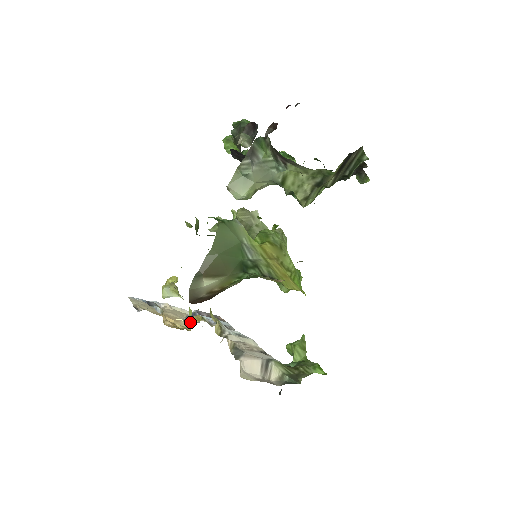
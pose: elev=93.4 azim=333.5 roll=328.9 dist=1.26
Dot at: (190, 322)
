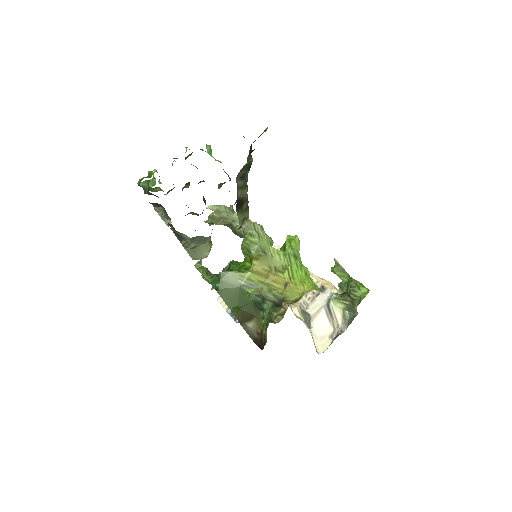
Dot at: occluded
